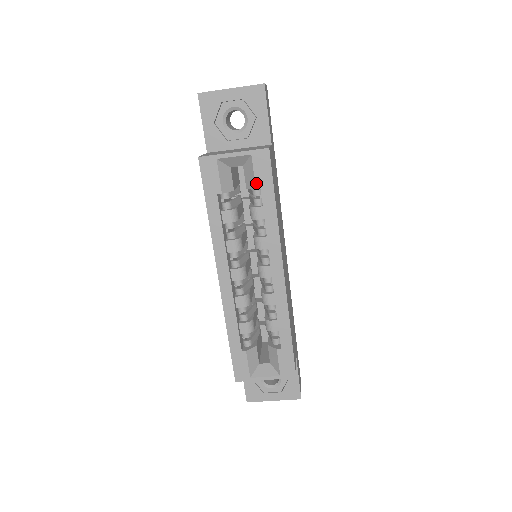
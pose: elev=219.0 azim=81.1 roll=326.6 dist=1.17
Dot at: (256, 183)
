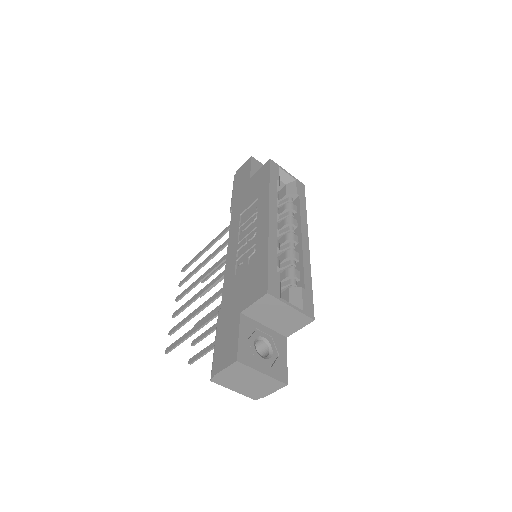
Dot at: (297, 191)
